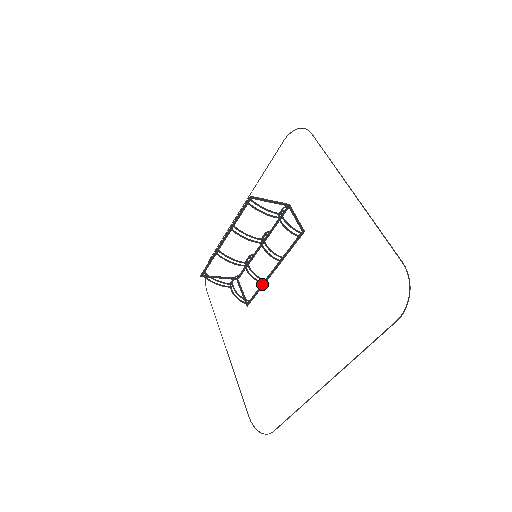
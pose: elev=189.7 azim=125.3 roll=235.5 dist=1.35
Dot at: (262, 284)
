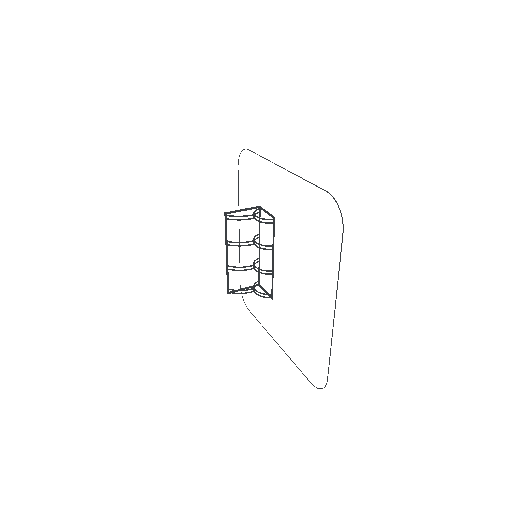
Dot at: (272, 275)
